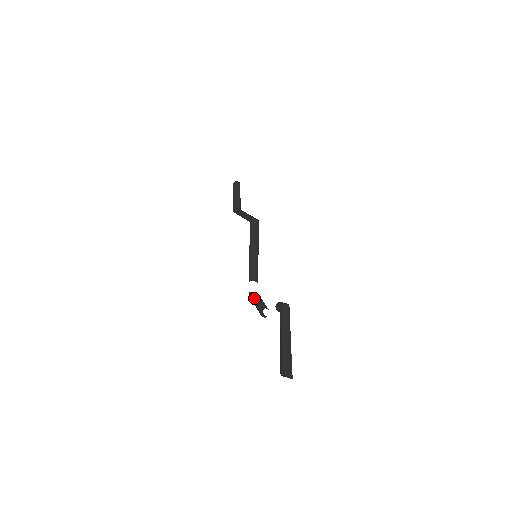
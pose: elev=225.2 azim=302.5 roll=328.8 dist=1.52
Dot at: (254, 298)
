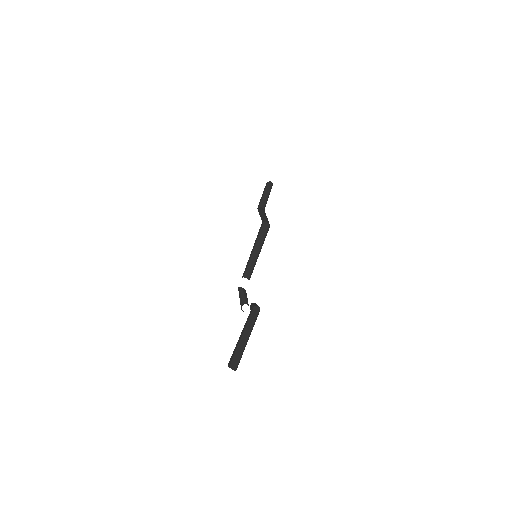
Dot at: (240, 293)
